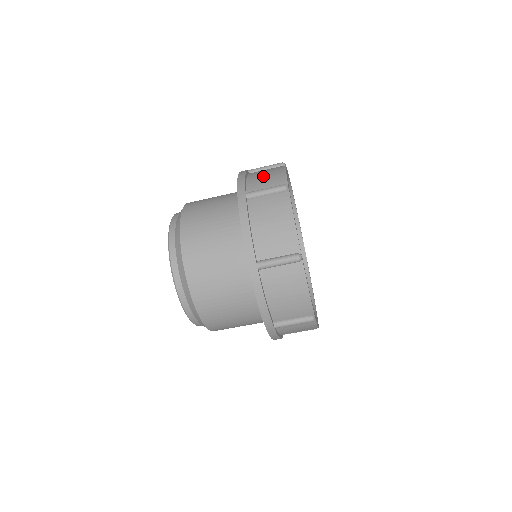
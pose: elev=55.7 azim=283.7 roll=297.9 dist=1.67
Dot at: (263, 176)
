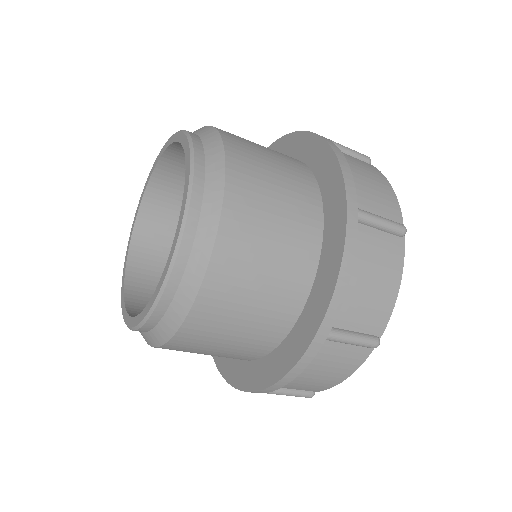
Dot at: (368, 290)
